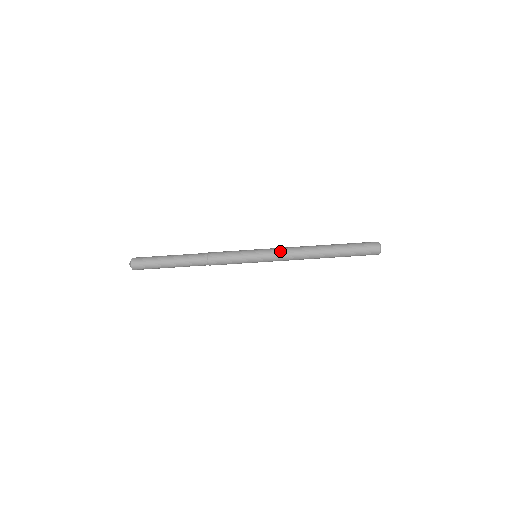
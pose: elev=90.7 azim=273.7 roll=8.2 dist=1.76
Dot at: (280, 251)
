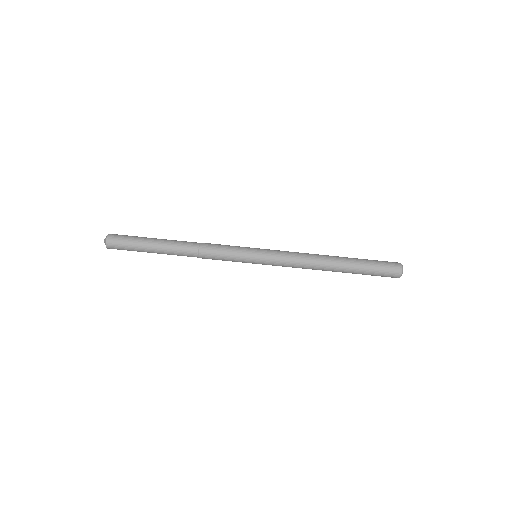
Dot at: (284, 265)
